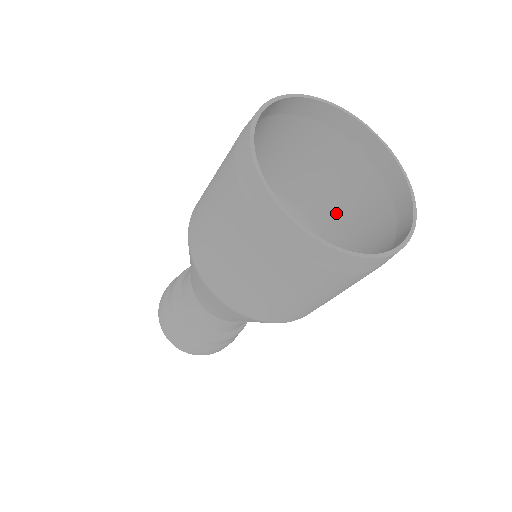
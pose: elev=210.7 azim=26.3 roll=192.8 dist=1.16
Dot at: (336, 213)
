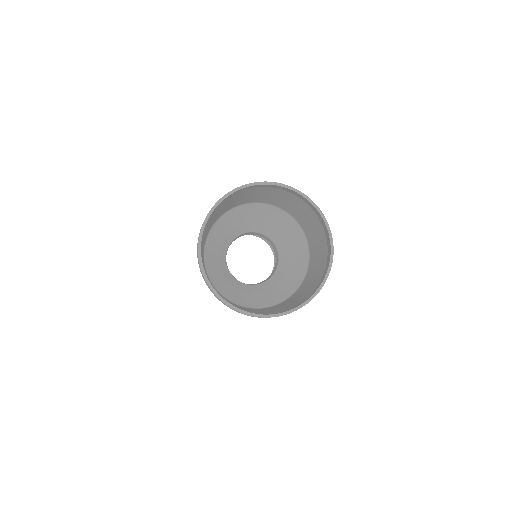
Dot at: (313, 240)
